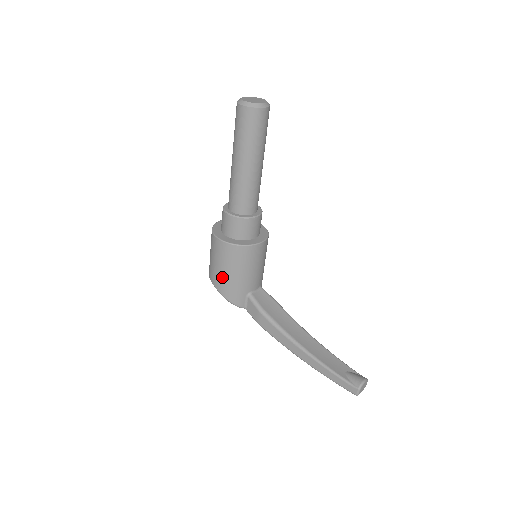
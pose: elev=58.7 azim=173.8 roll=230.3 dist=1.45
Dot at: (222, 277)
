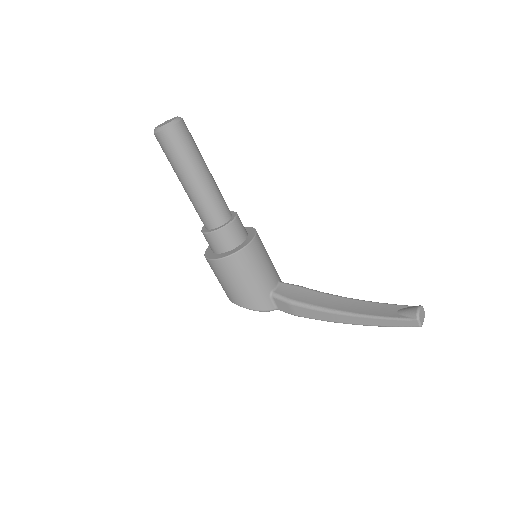
Dot at: (237, 292)
